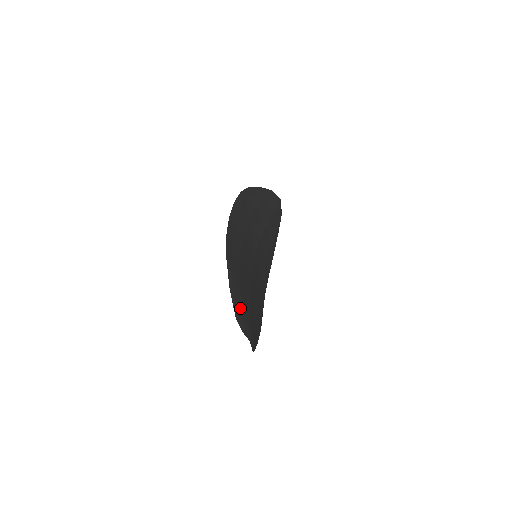
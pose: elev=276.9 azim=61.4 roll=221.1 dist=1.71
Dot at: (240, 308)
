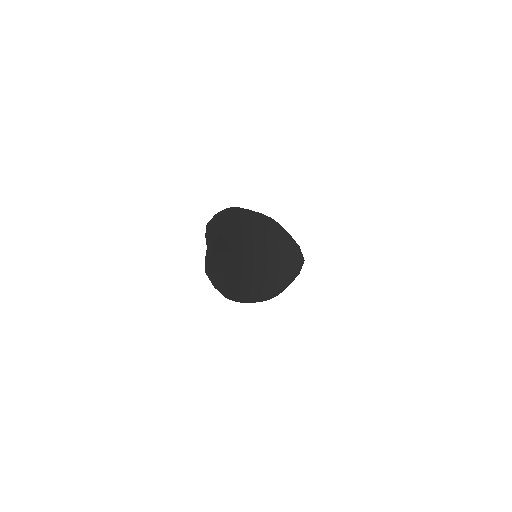
Dot at: (215, 230)
